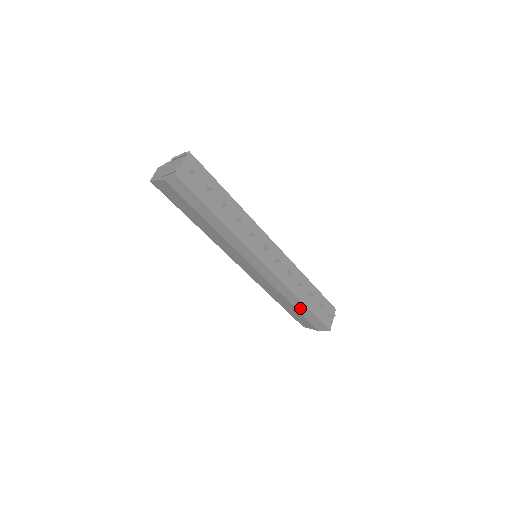
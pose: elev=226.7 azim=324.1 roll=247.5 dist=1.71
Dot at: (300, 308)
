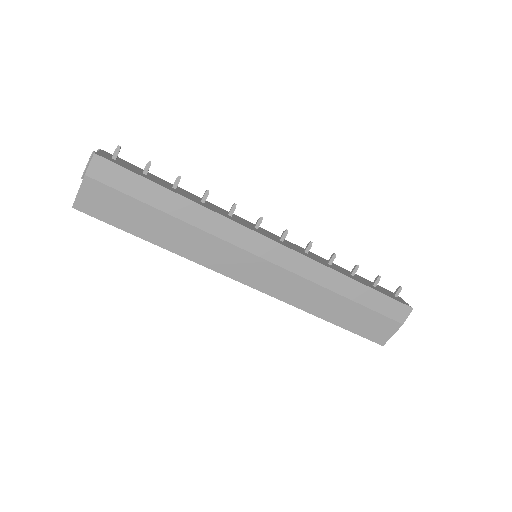
Dot at: (355, 294)
